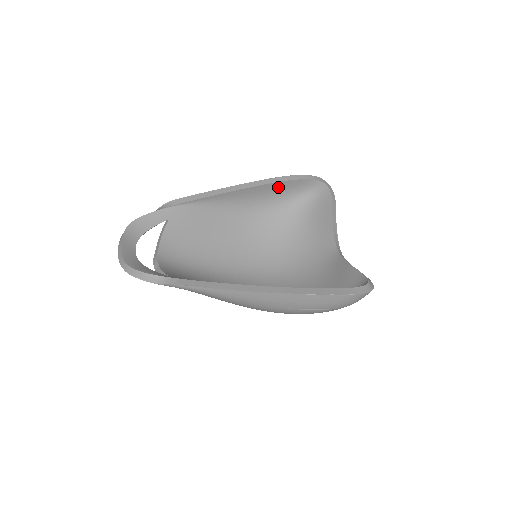
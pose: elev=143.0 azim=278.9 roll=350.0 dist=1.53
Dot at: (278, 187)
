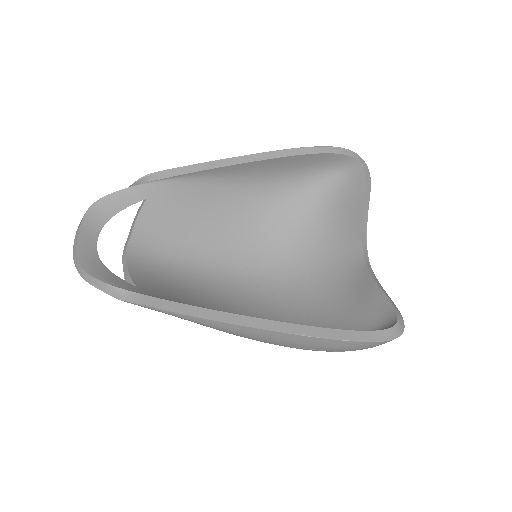
Dot at: (296, 161)
